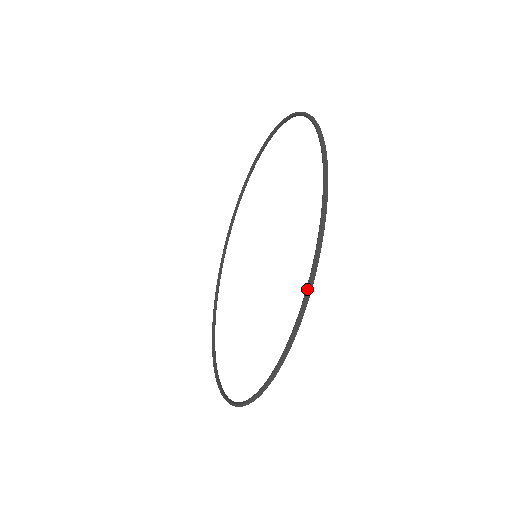
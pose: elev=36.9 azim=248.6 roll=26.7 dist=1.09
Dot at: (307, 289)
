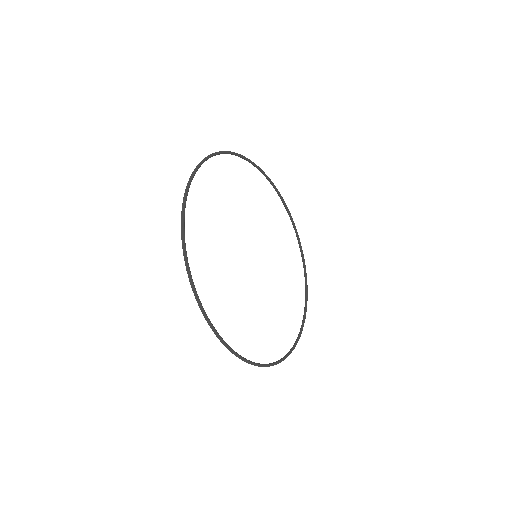
Dot at: occluded
